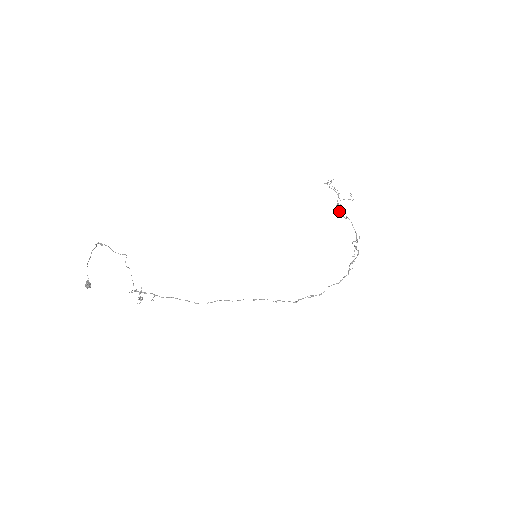
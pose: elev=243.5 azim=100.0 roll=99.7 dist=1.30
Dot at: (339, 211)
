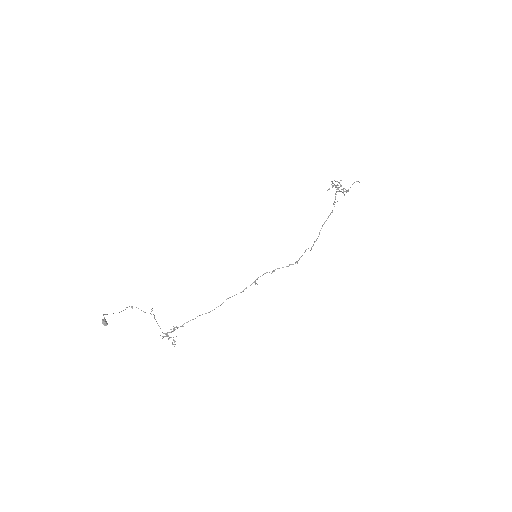
Dot at: (344, 194)
